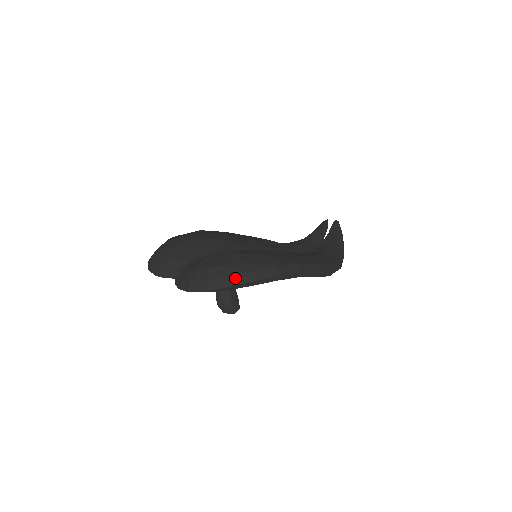
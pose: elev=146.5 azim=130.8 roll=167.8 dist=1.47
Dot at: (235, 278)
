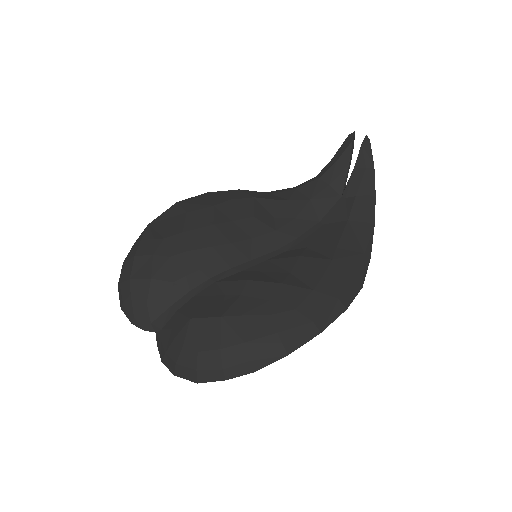
Dot at: (231, 370)
